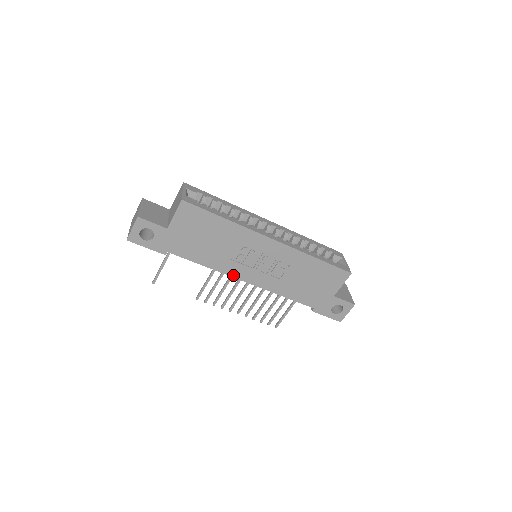
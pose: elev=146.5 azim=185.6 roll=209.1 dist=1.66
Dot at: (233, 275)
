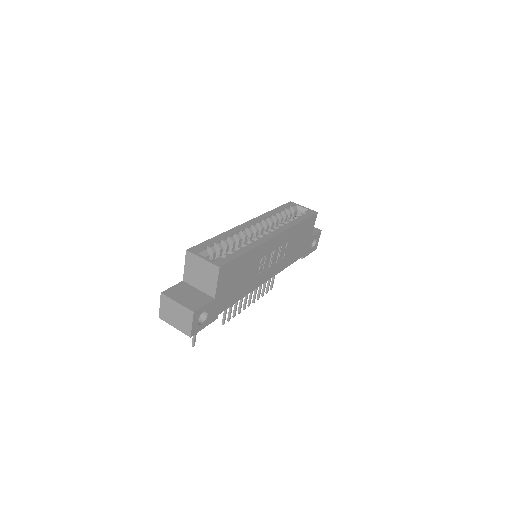
Dot at: (259, 285)
